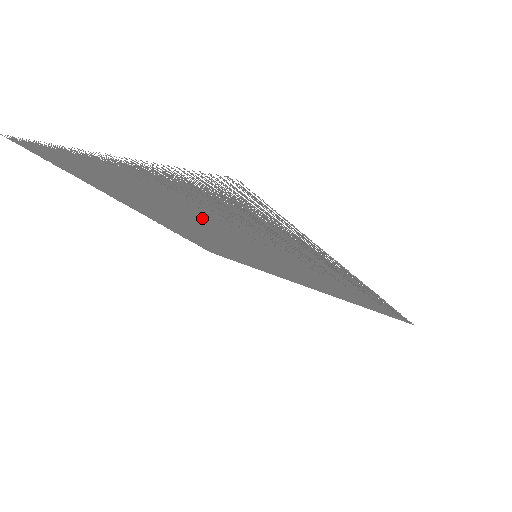
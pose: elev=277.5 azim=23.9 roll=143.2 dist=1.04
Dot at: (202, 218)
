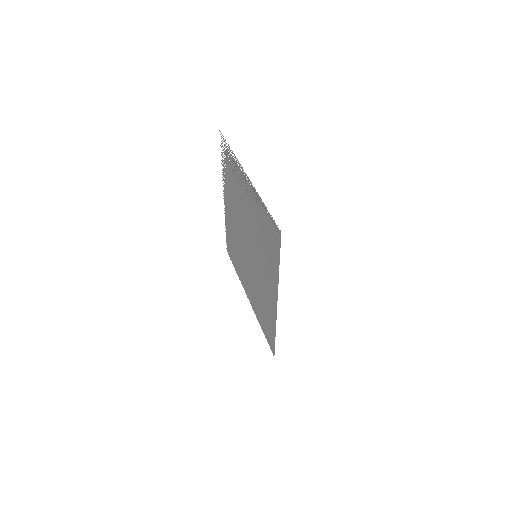
Dot at: occluded
